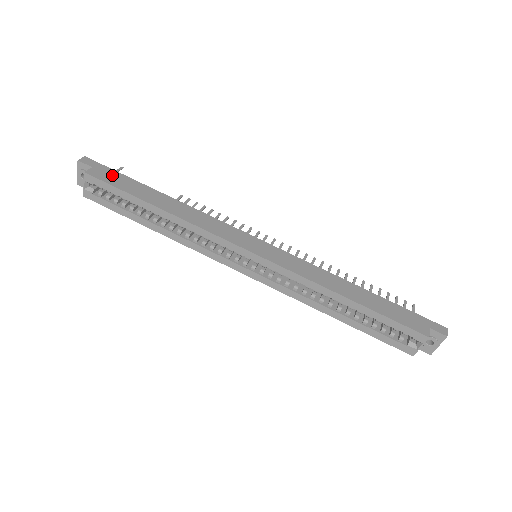
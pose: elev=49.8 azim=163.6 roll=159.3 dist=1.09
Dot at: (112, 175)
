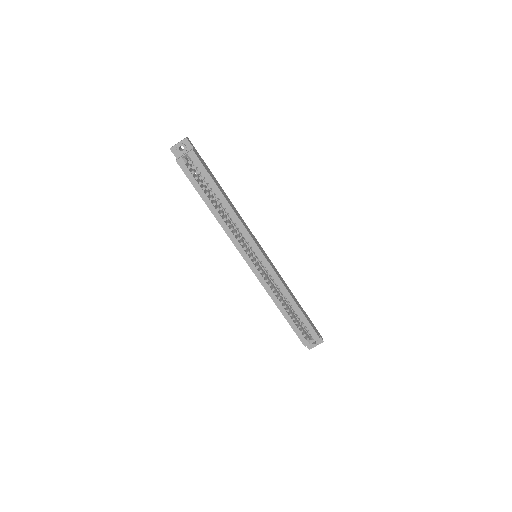
Dot at: (202, 161)
